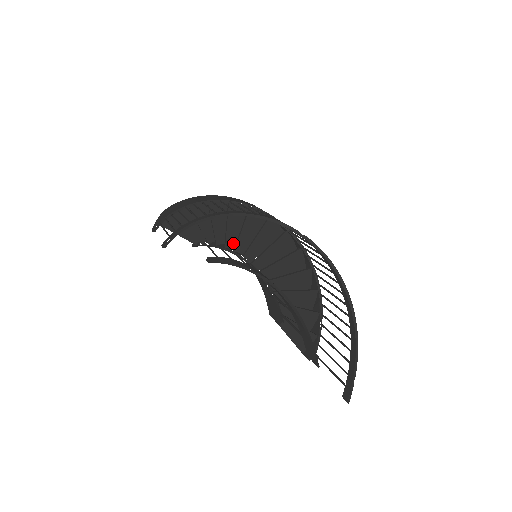
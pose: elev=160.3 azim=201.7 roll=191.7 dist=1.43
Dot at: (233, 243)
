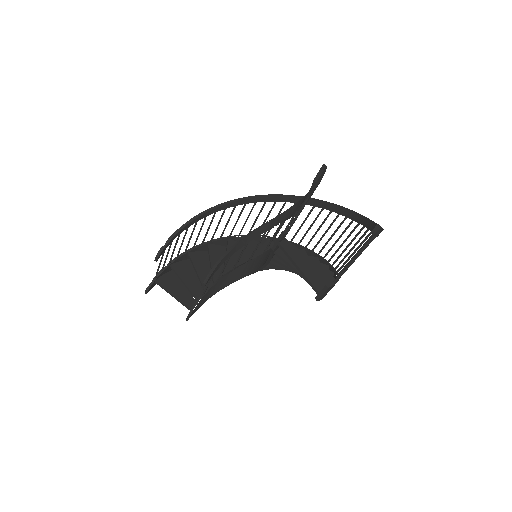
Dot at: occluded
